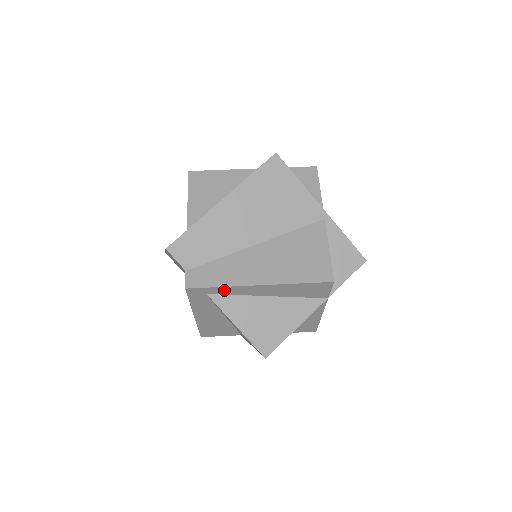
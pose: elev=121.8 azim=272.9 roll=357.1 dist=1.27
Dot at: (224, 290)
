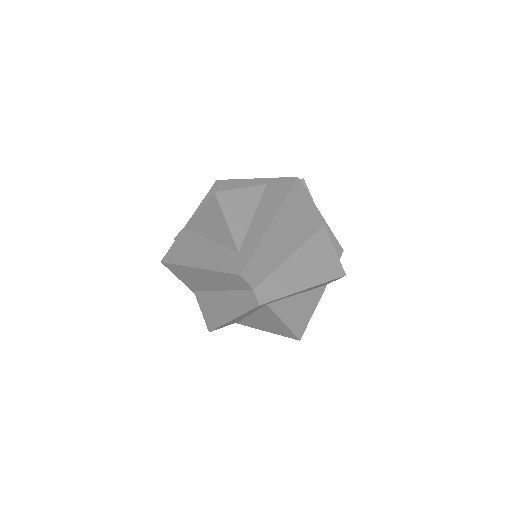
Dot at: (281, 298)
